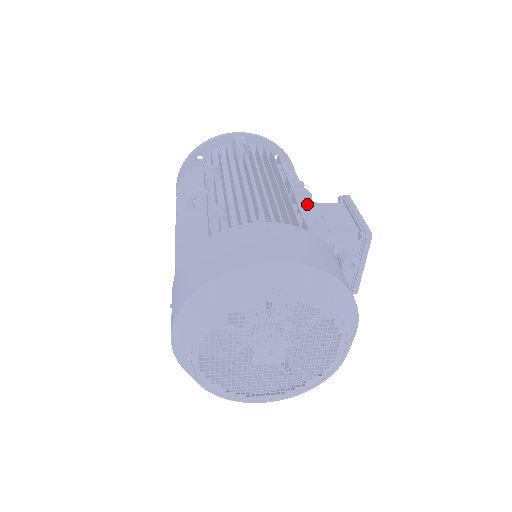
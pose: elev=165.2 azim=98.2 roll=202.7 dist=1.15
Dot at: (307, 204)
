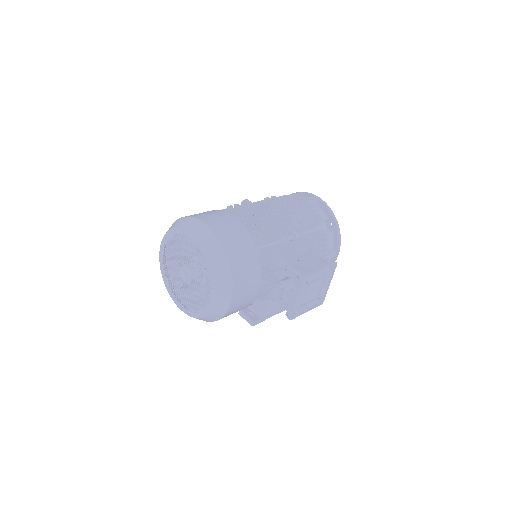
Dot at: (293, 242)
